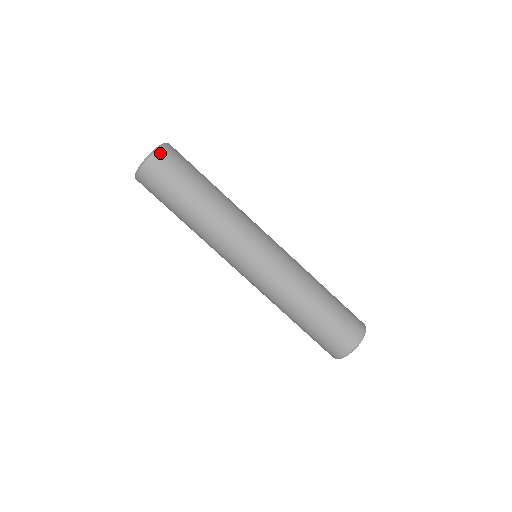
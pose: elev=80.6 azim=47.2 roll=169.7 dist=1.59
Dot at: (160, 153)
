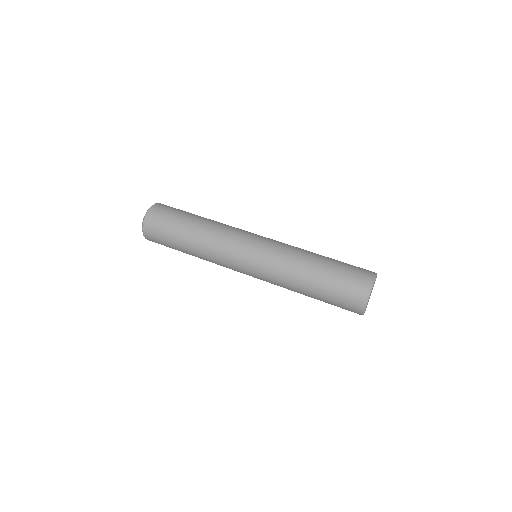
Dot at: (154, 208)
